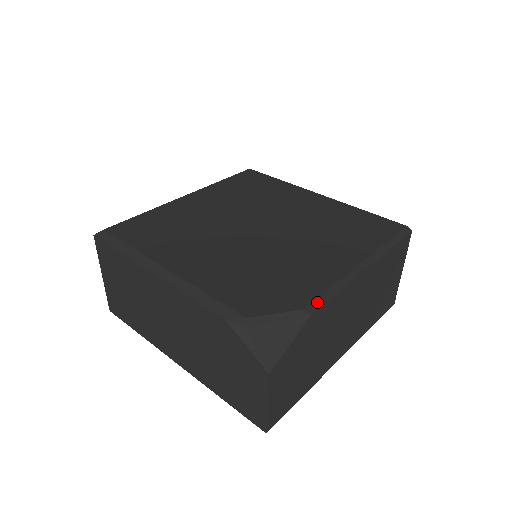
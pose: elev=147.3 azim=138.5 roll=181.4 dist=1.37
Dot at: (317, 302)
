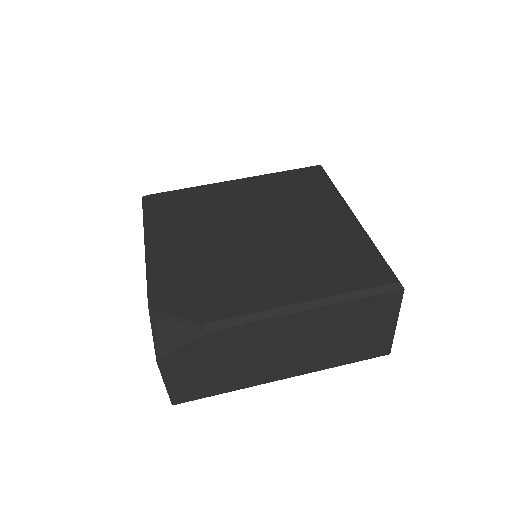
Dot at: (222, 322)
